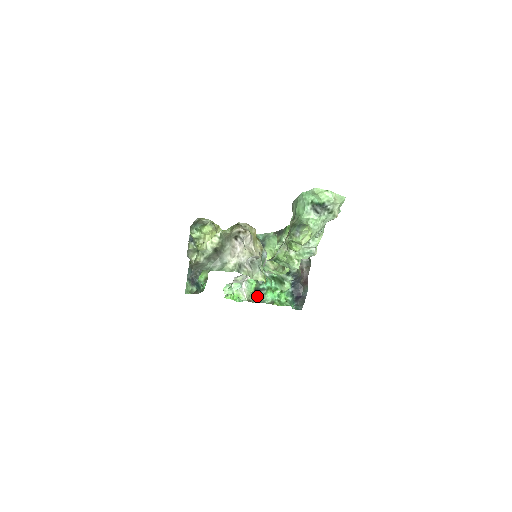
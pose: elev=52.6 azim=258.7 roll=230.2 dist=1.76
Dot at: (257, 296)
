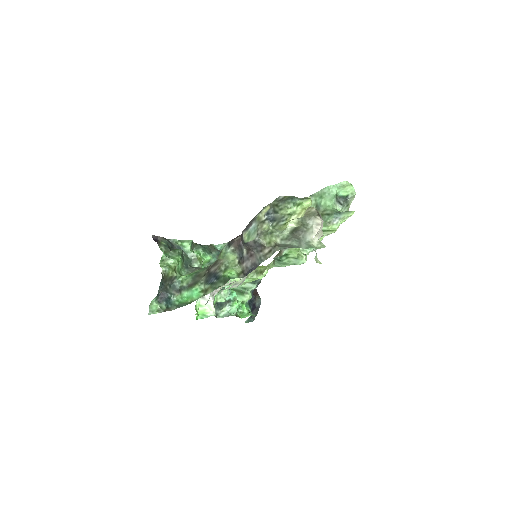
Dot at: (220, 310)
